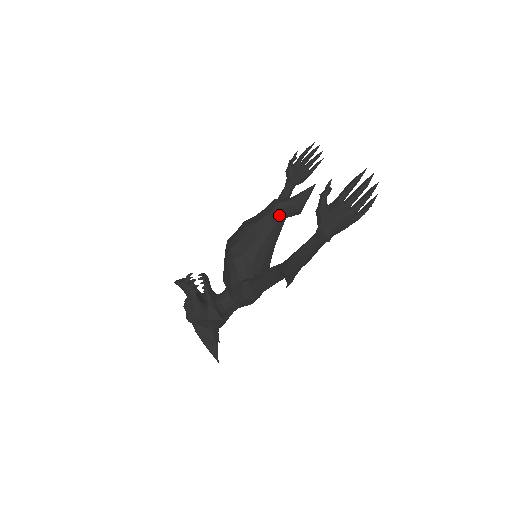
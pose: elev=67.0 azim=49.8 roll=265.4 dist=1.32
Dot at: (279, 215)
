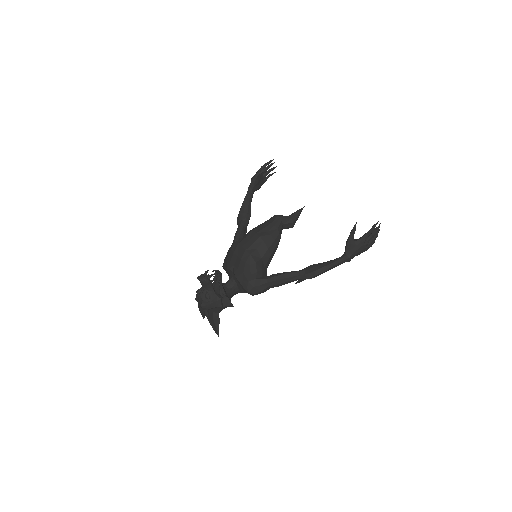
Dot at: occluded
